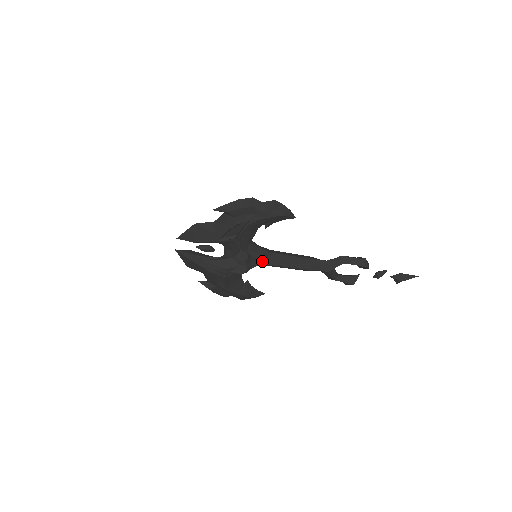
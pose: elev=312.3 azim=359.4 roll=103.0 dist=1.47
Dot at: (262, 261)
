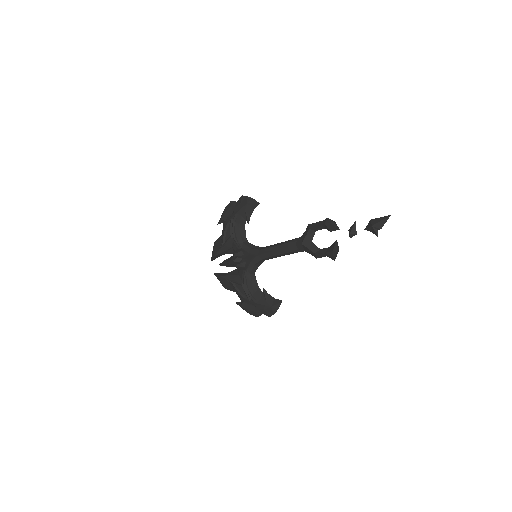
Dot at: (254, 253)
